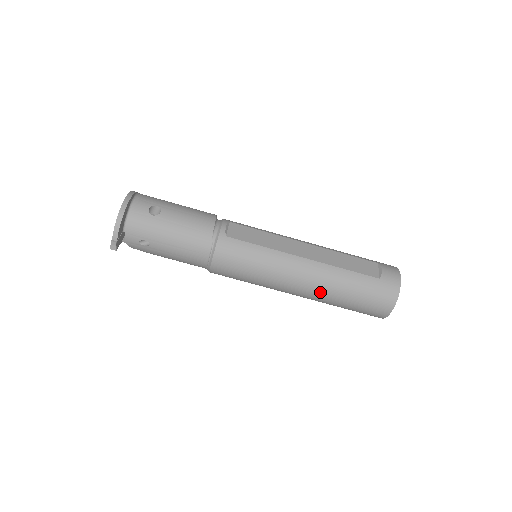
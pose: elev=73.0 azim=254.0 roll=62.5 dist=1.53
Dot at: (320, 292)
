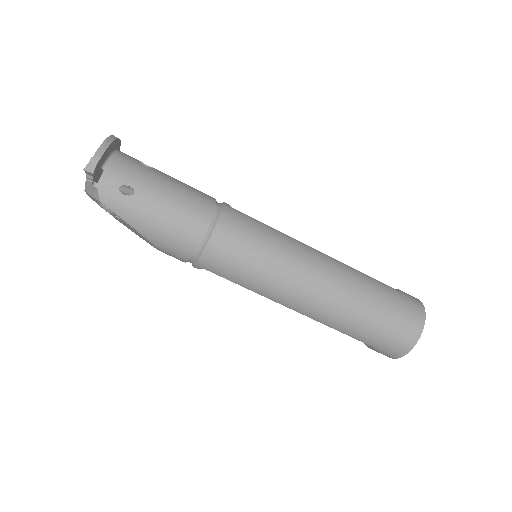
Dot at: (343, 293)
